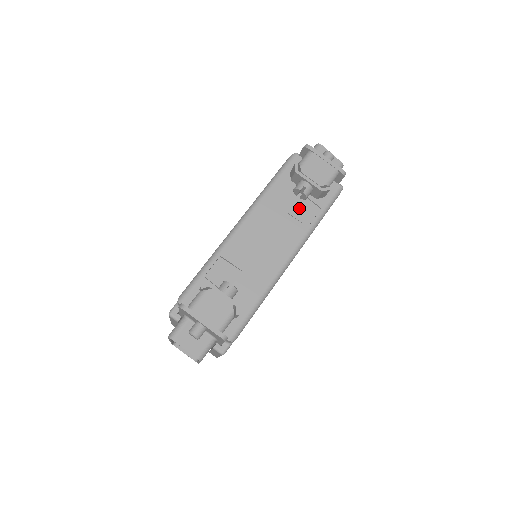
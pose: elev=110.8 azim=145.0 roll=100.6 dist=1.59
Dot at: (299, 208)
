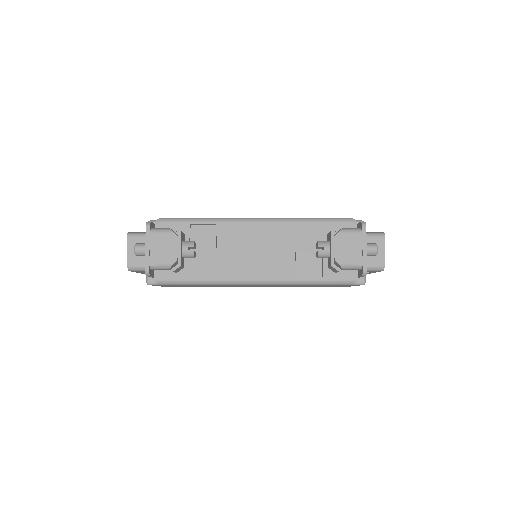
Dot at: (307, 258)
